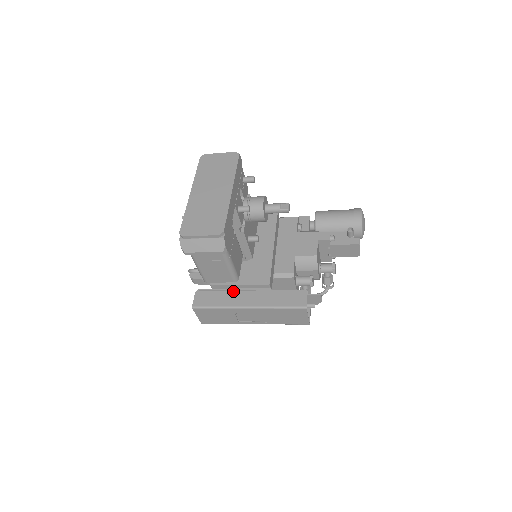
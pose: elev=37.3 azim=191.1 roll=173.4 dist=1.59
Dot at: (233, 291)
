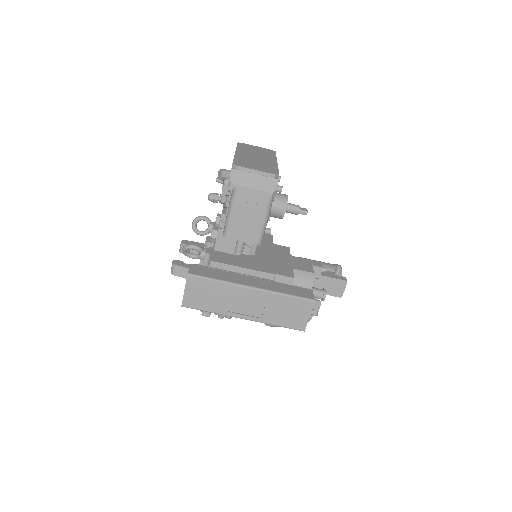
Dot at: (234, 273)
